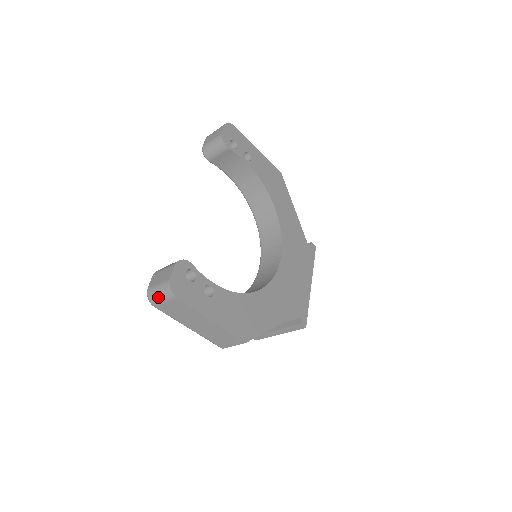
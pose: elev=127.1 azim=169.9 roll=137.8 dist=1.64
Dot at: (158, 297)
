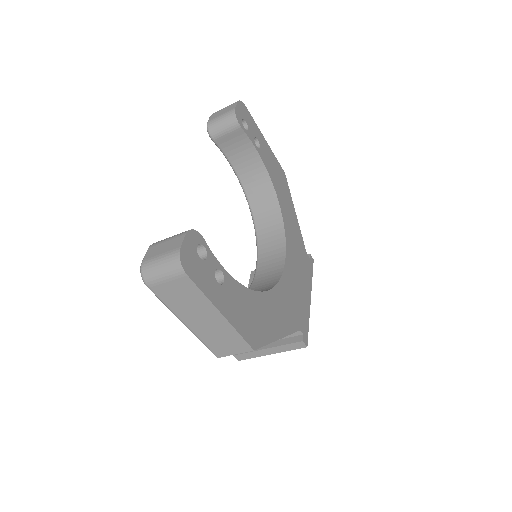
Dot at: (158, 272)
